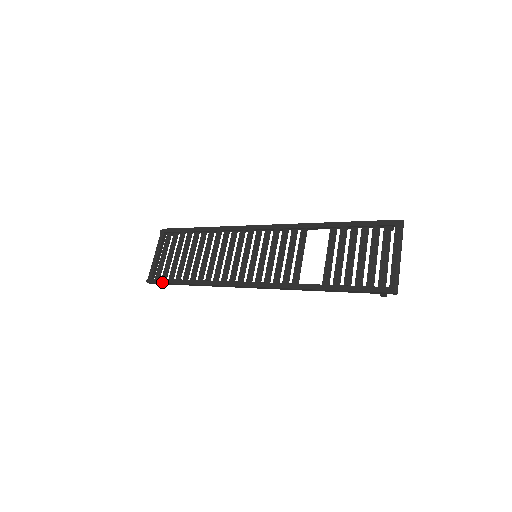
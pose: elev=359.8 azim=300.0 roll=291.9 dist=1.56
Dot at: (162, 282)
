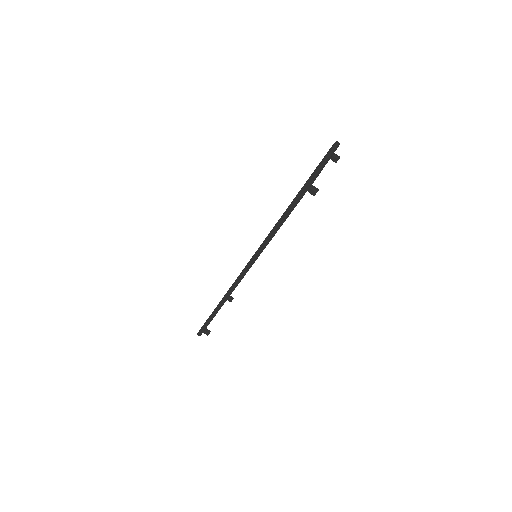
Dot at: occluded
